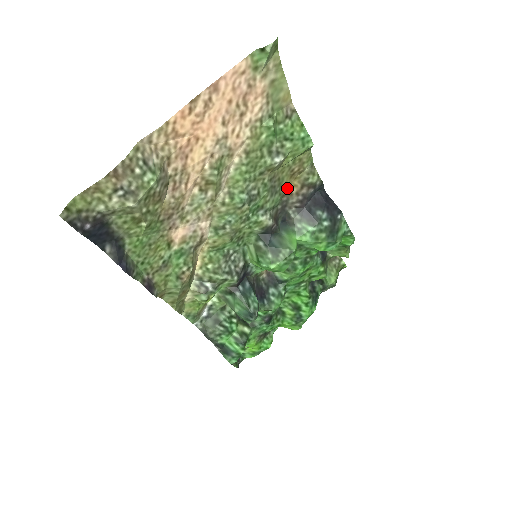
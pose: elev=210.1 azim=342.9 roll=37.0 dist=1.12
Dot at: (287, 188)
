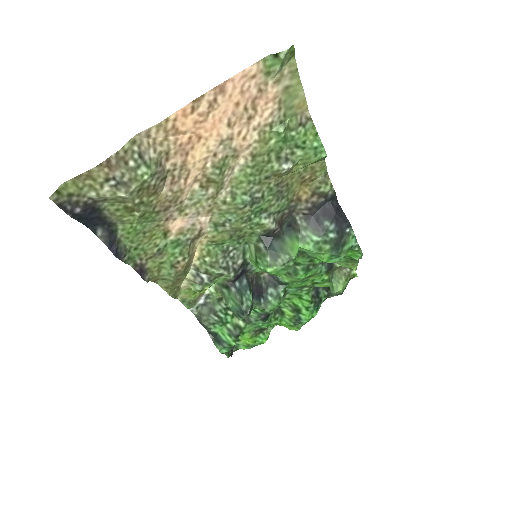
Dot at: (297, 194)
